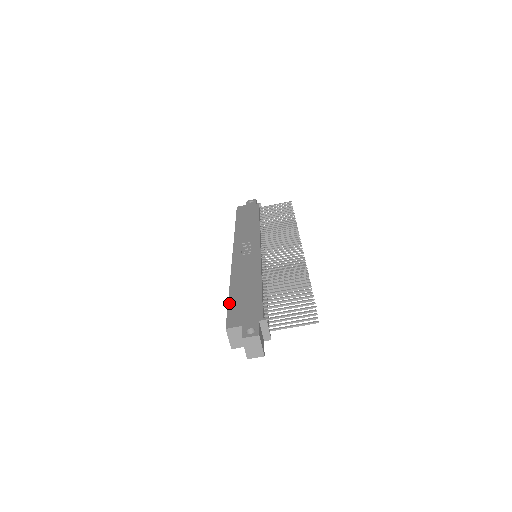
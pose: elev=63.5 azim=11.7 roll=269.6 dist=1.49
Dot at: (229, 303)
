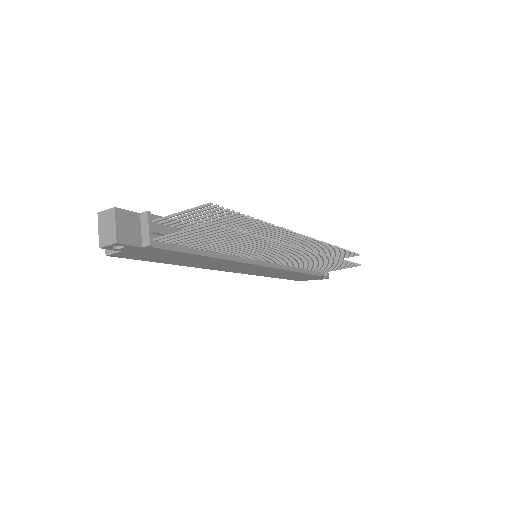
Dot at: occluded
